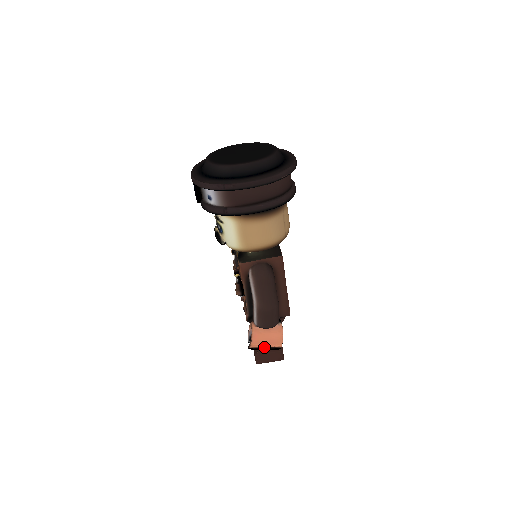
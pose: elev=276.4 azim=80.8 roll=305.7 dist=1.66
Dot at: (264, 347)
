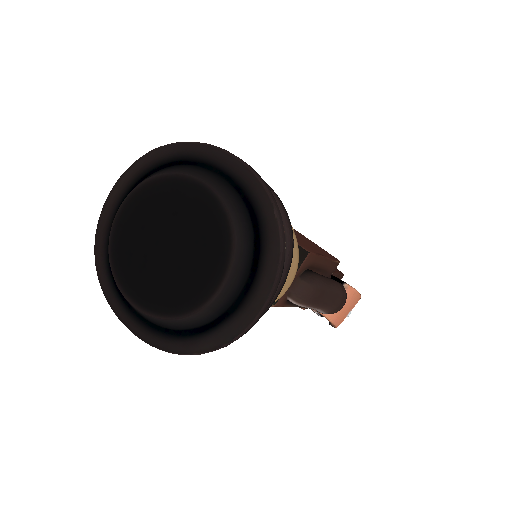
Dot at: occluded
